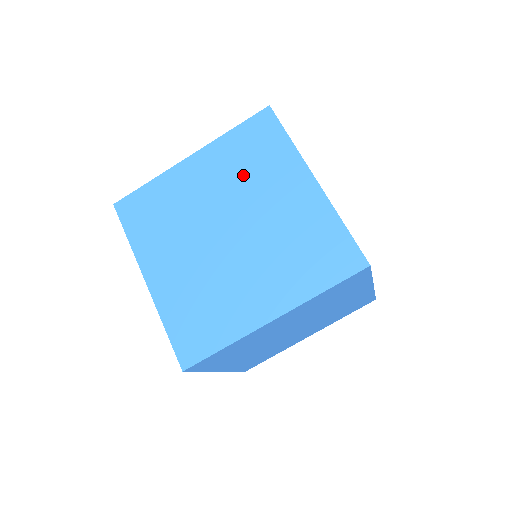
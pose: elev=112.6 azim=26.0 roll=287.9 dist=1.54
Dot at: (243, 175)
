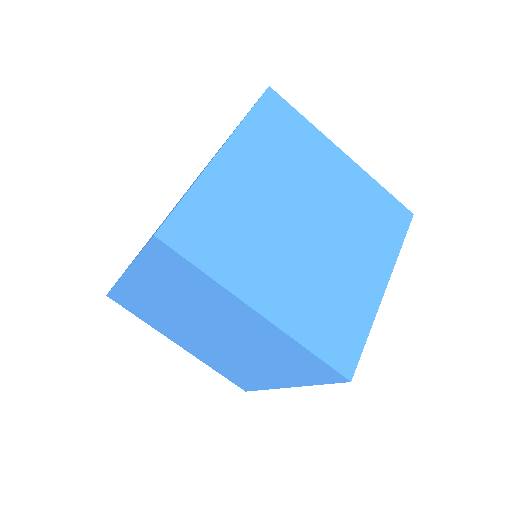
Dot at: occluded
